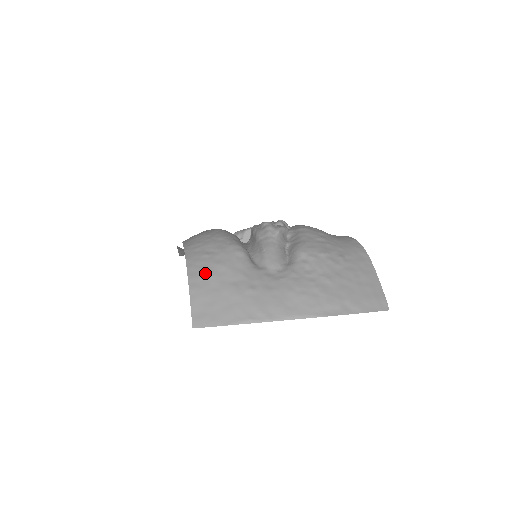
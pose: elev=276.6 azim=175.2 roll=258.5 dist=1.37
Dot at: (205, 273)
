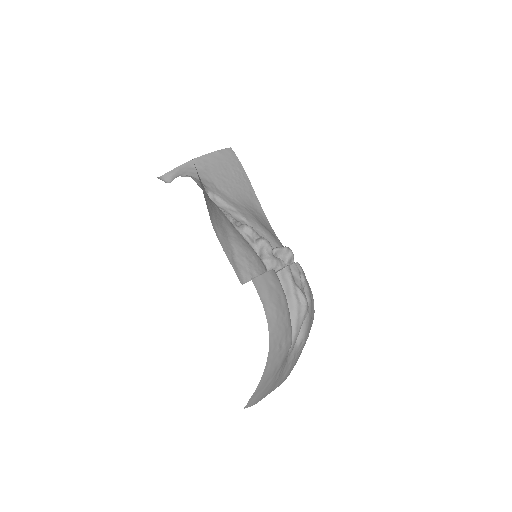
Dot at: (272, 369)
